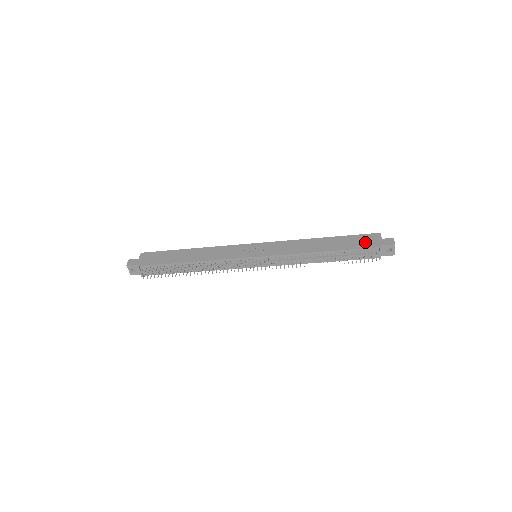
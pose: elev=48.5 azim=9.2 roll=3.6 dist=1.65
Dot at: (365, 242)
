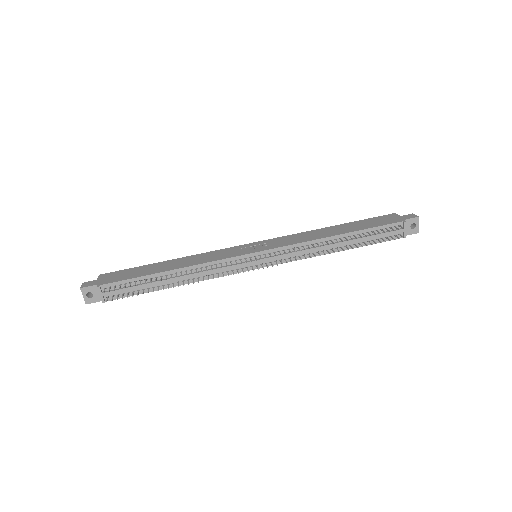
Dot at: (384, 221)
